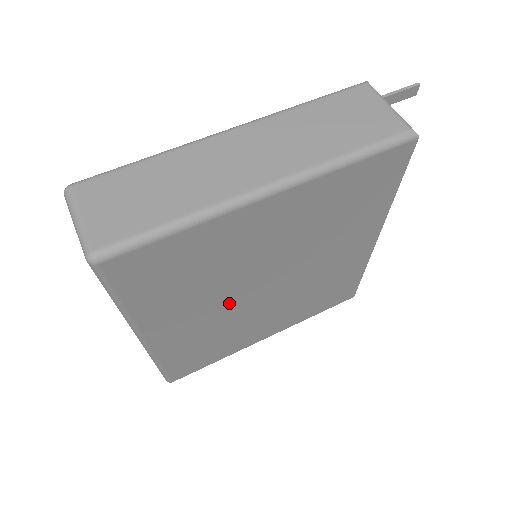
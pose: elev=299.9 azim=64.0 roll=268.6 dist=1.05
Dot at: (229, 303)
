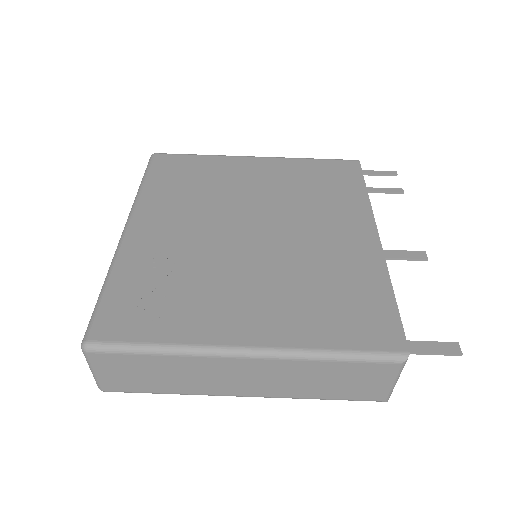
Dot at: occluded
